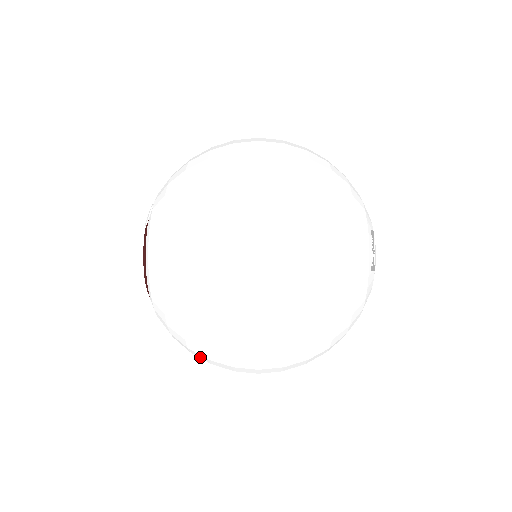
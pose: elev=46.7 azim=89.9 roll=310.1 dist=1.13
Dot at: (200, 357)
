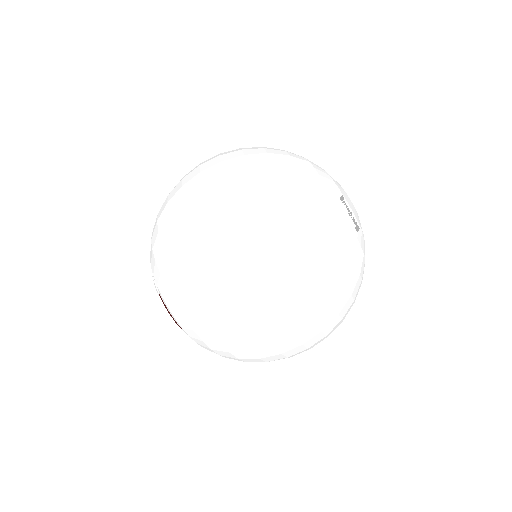
Dot at: occluded
